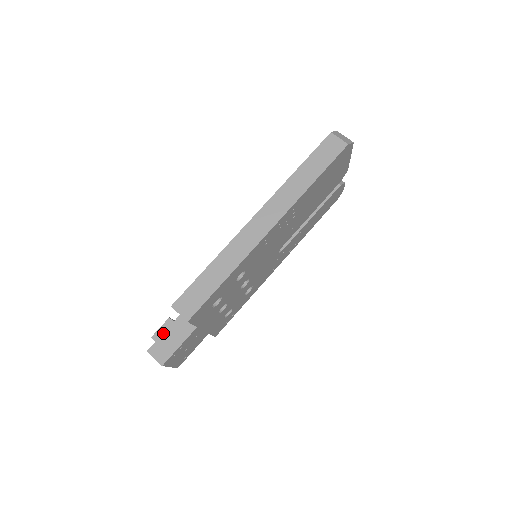
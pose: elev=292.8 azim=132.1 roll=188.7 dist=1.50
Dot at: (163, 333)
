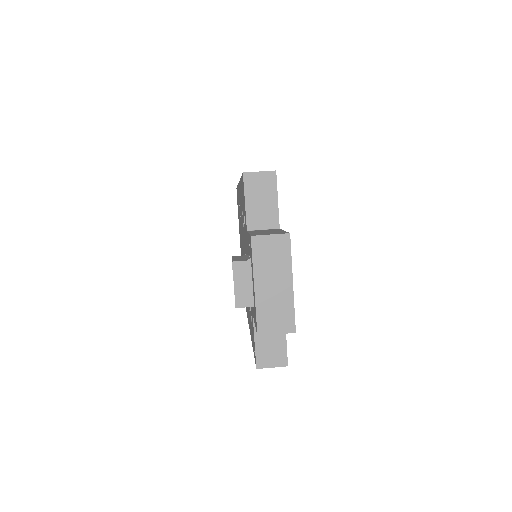
Dot at: (248, 233)
